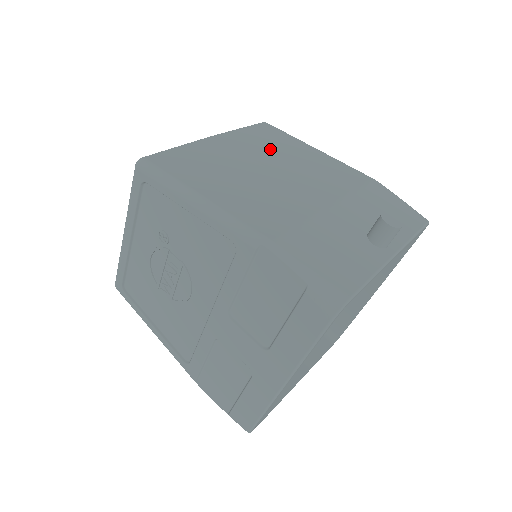
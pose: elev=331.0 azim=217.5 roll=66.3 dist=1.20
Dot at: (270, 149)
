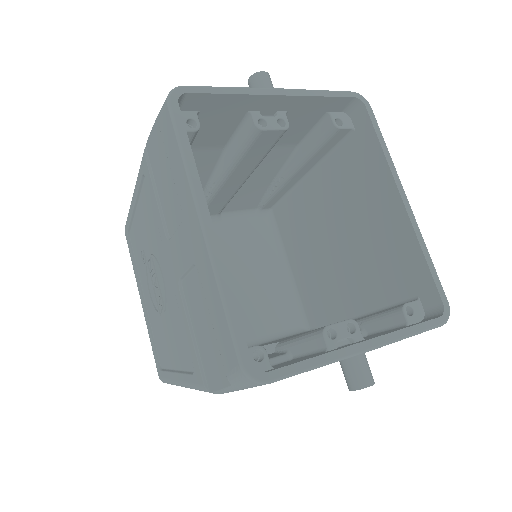
Dot at: occluded
